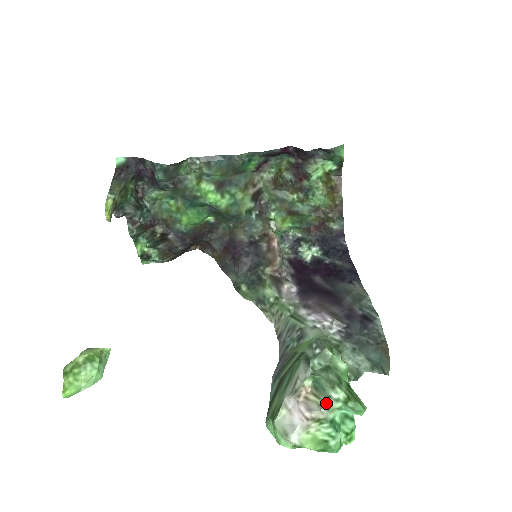
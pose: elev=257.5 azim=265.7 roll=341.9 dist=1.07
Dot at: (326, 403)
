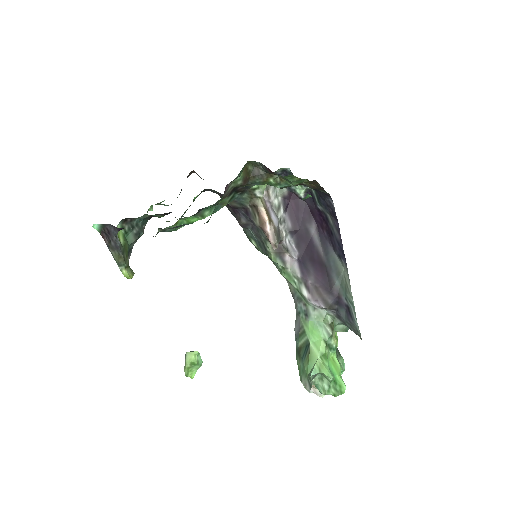
Dot at: occluded
